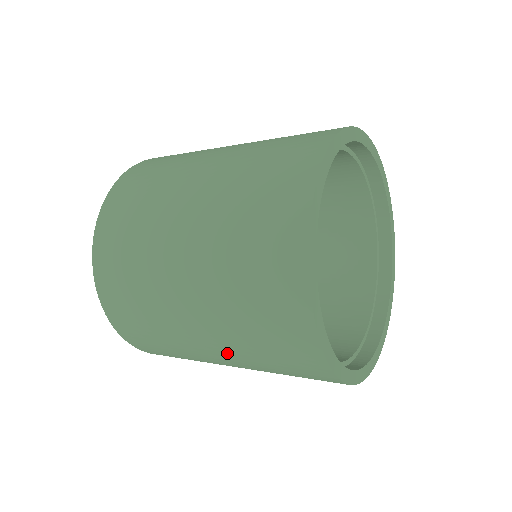
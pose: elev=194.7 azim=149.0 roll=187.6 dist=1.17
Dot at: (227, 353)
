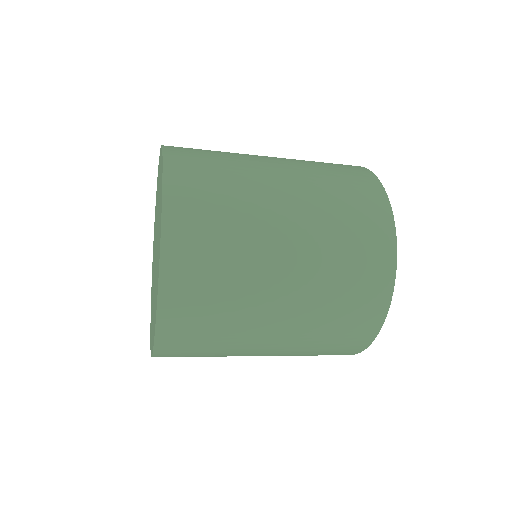
Dot at: (274, 355)
